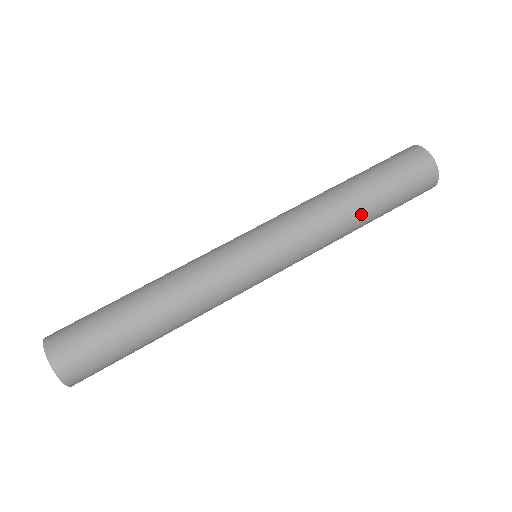
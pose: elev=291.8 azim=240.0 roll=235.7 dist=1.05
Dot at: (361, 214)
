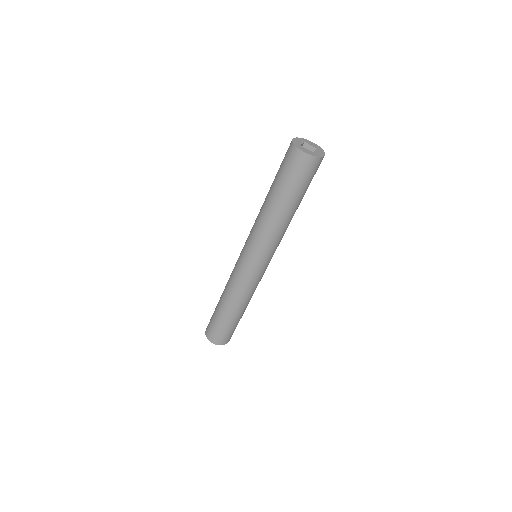
Dot at: occluded
